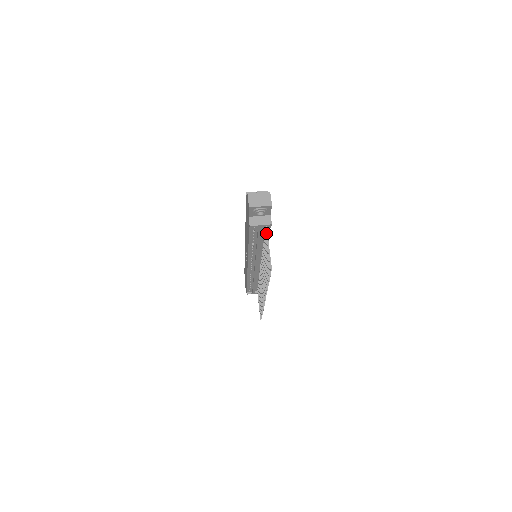
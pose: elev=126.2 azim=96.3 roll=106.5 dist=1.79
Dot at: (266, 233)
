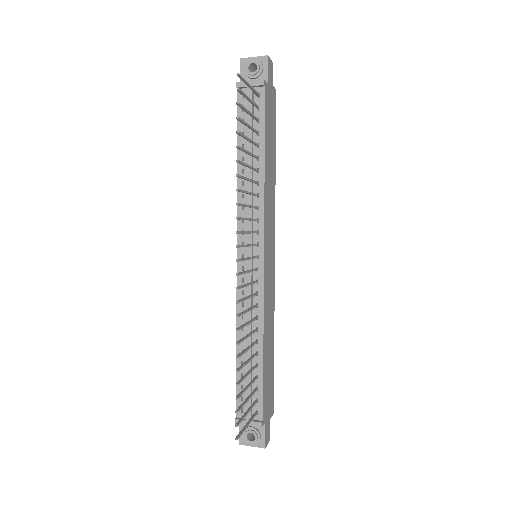
Dot at: (254, 91)
